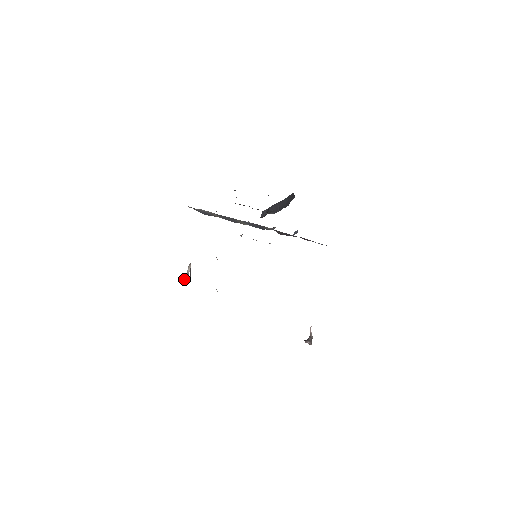
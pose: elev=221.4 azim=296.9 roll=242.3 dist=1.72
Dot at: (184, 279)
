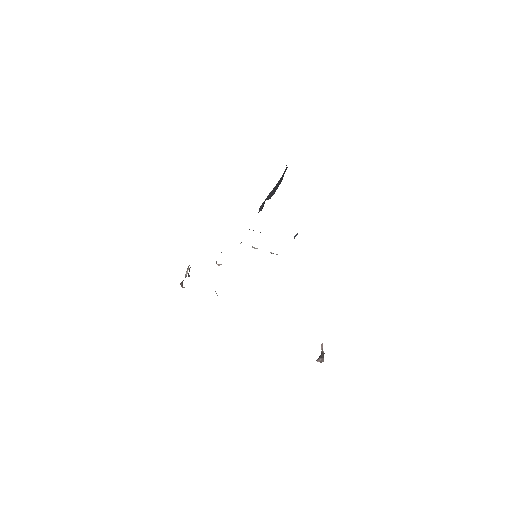
Dot at: (182, 282)
